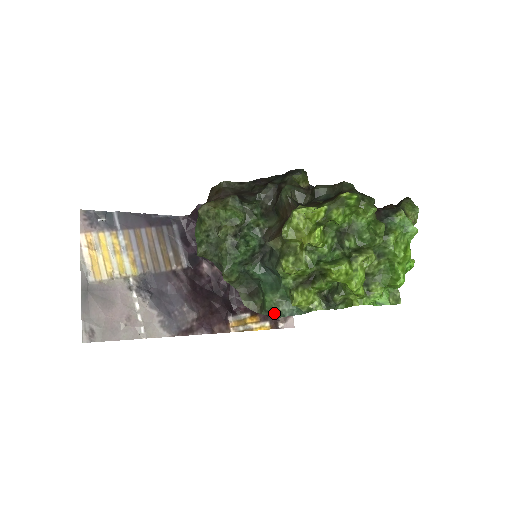
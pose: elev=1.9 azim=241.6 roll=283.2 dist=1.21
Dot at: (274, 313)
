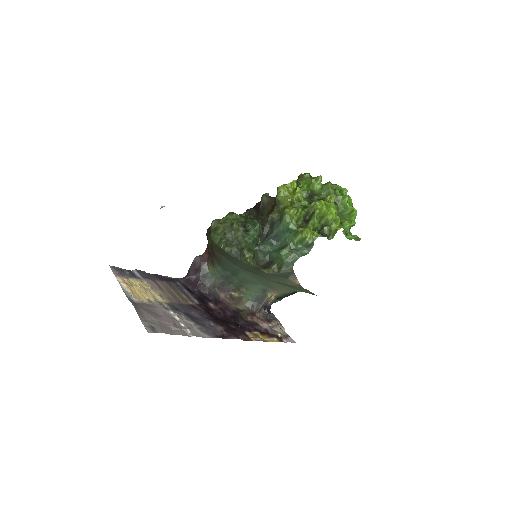
Dot at: (290, 262)
